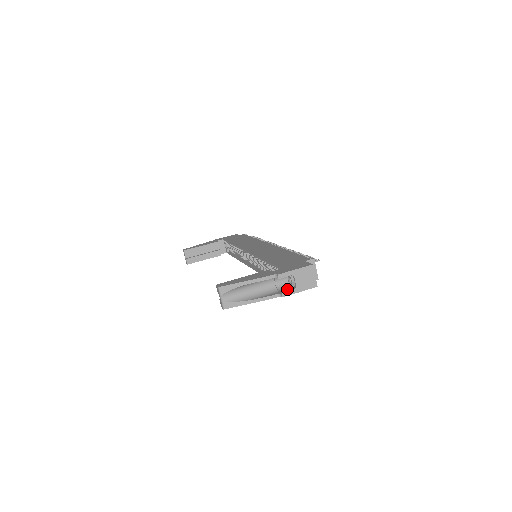
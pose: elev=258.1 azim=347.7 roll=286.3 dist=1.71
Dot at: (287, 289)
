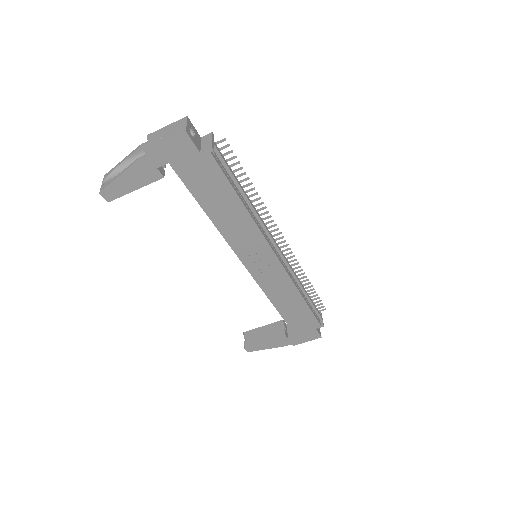
Dot at: (157, 149)
